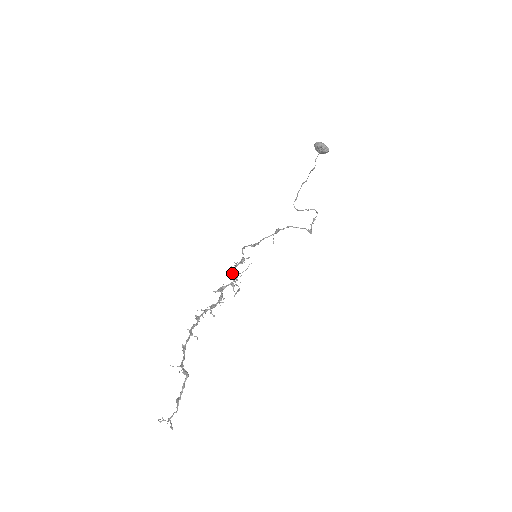
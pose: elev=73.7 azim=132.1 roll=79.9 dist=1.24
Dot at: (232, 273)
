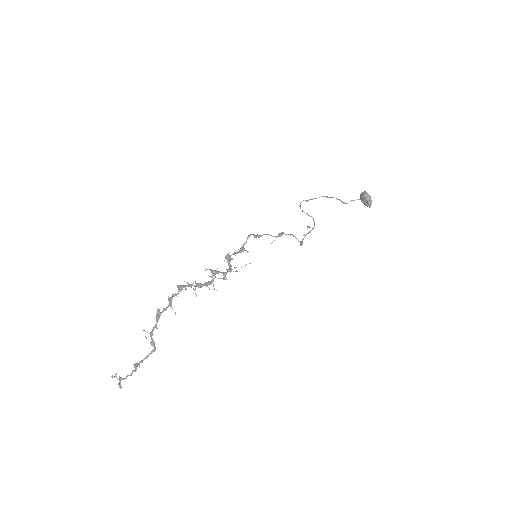
Dot at: (229, 260)
